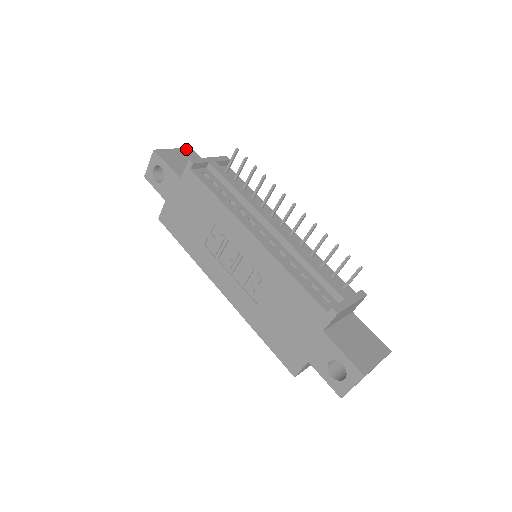
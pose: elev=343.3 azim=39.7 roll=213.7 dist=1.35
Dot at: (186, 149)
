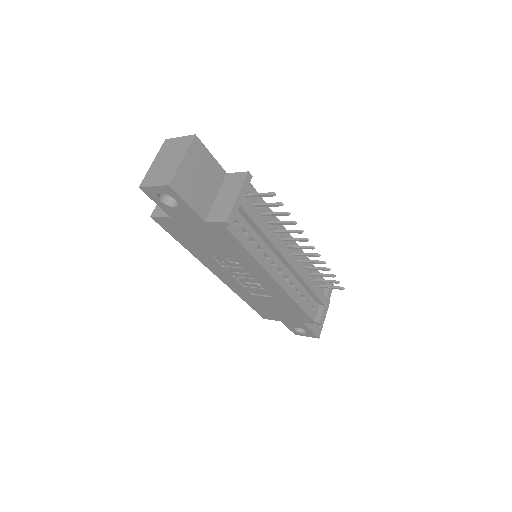
Dot at: (193, 145)
